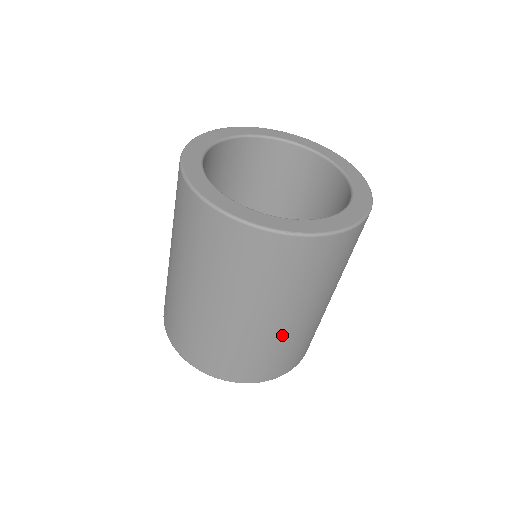
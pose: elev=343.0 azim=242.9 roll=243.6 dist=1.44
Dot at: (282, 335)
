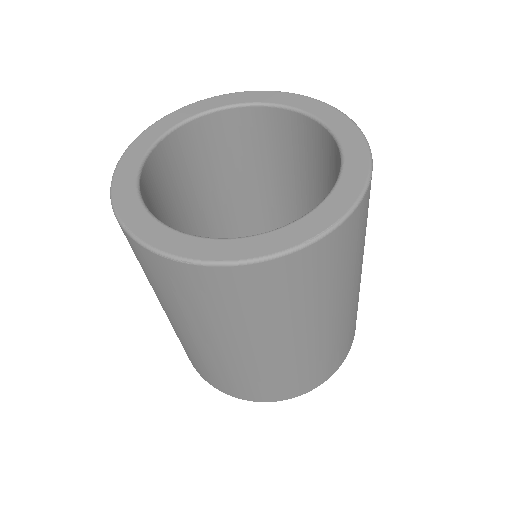
Dot at: (339, 327)
